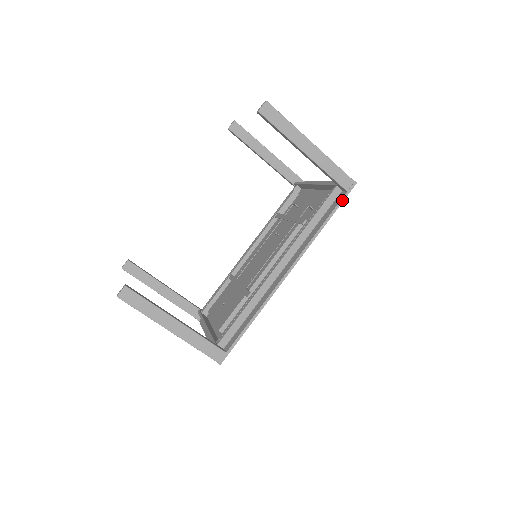
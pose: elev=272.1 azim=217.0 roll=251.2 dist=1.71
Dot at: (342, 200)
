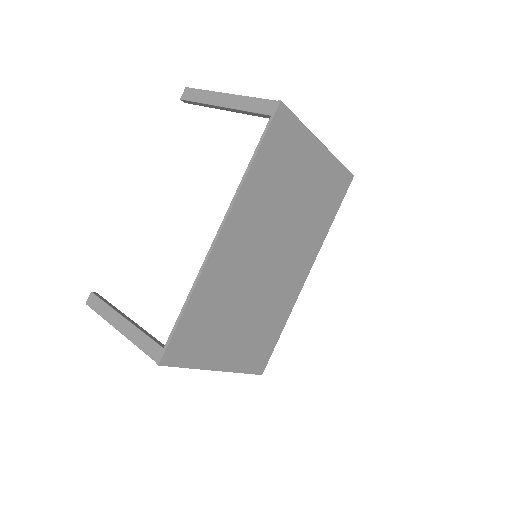
Dot at: (267, 127)
